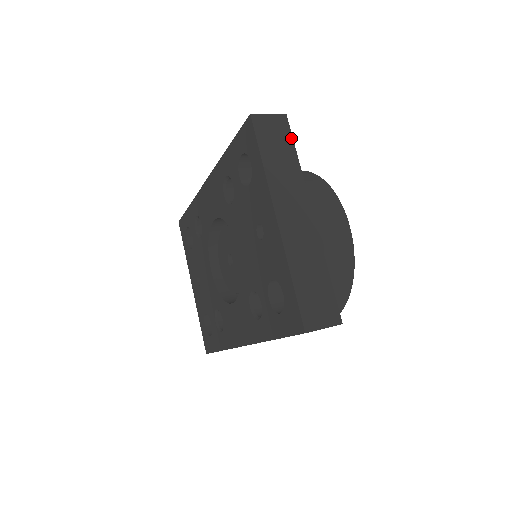
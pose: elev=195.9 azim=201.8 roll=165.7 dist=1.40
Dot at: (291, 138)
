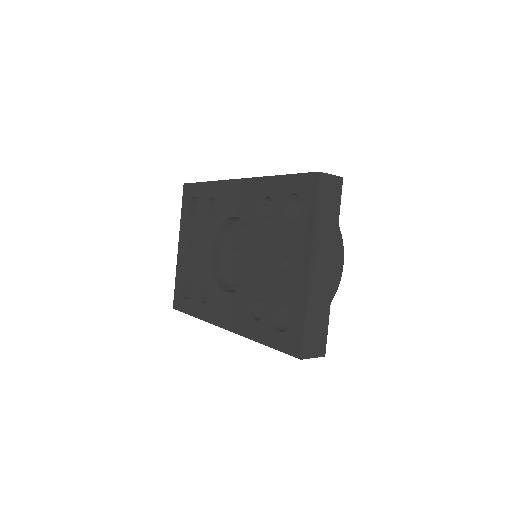
Dot at: (340, 200)
